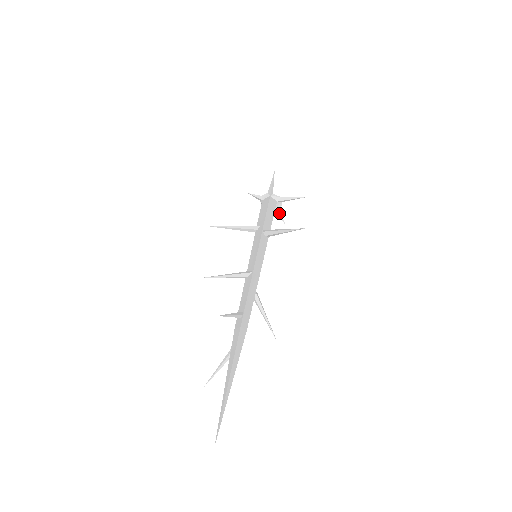
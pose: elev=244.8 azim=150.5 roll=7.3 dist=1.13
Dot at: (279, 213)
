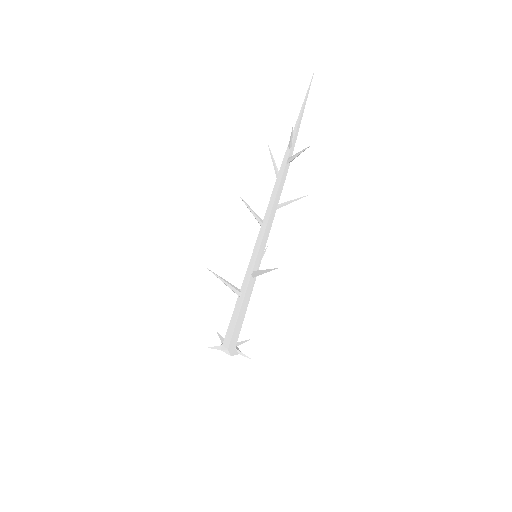
Dot at: (241, 353)
